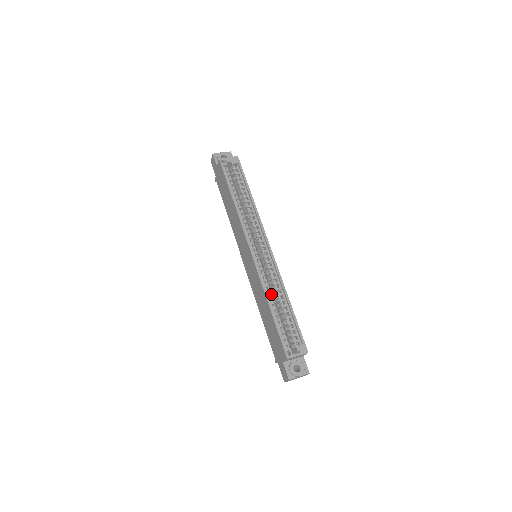
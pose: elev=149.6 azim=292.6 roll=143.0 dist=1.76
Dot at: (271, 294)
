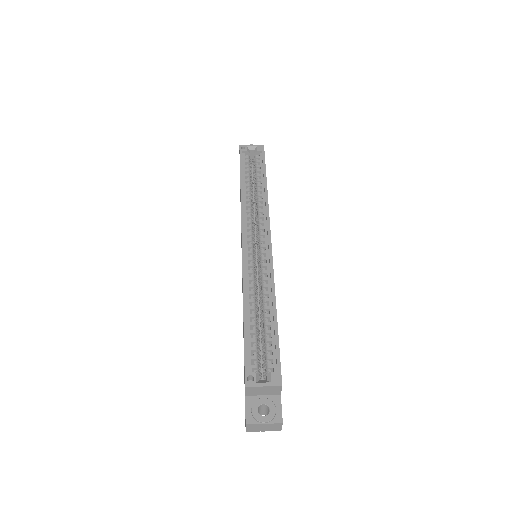
Dot at: (253, 298)
